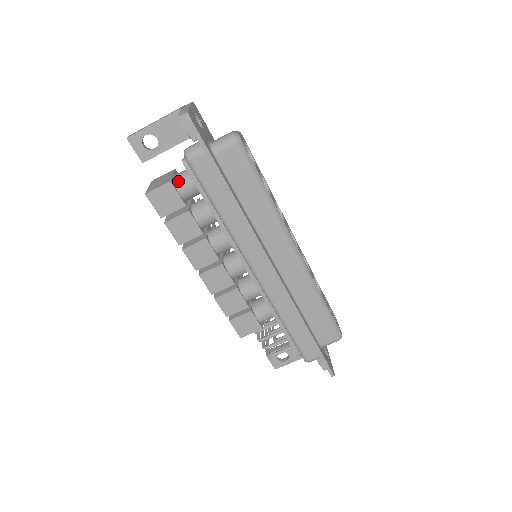
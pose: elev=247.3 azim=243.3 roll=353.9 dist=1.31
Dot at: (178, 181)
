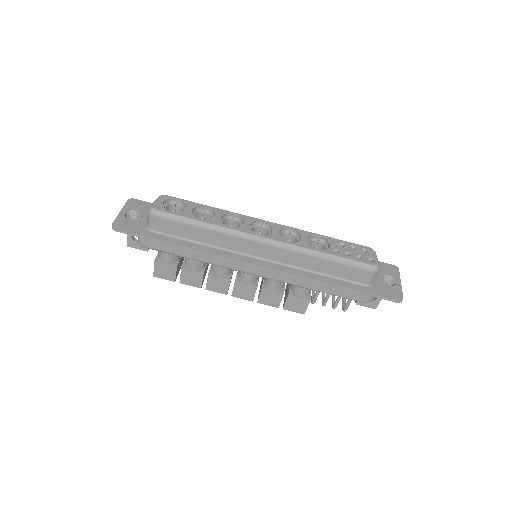
Dot at: (160, 255)
